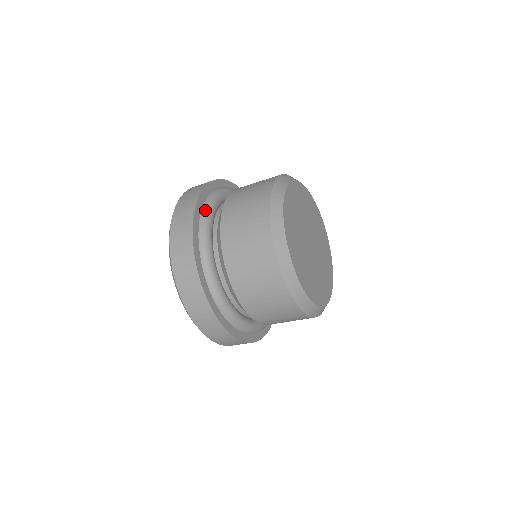
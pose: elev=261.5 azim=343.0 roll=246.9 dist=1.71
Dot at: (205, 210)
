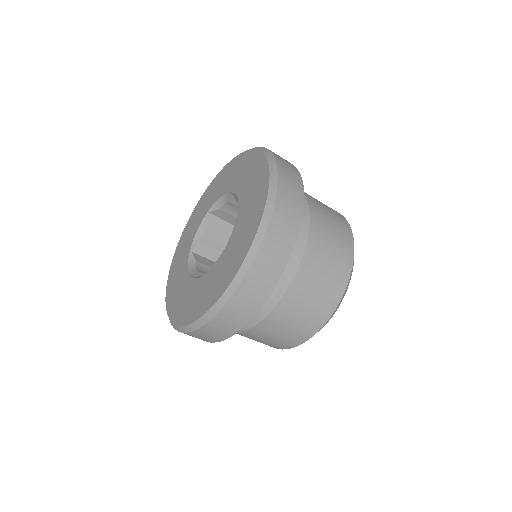
Dot at: occluded
